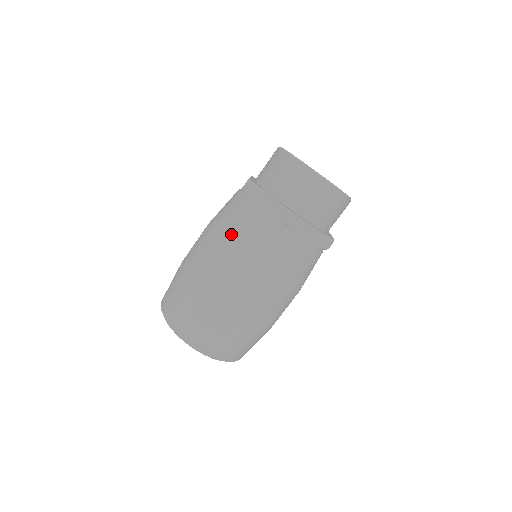
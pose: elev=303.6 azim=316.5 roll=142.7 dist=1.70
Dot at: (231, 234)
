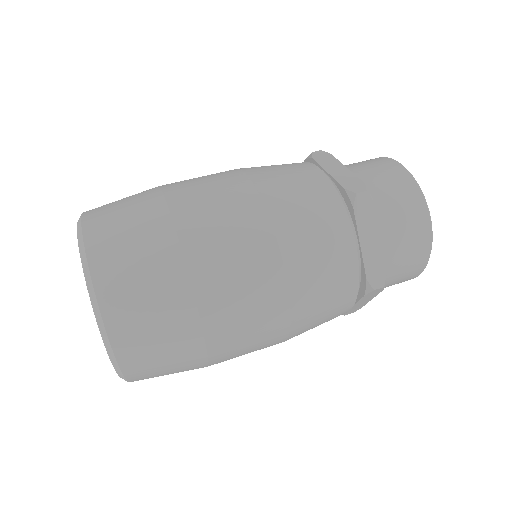
Dot at: (304, 249)
